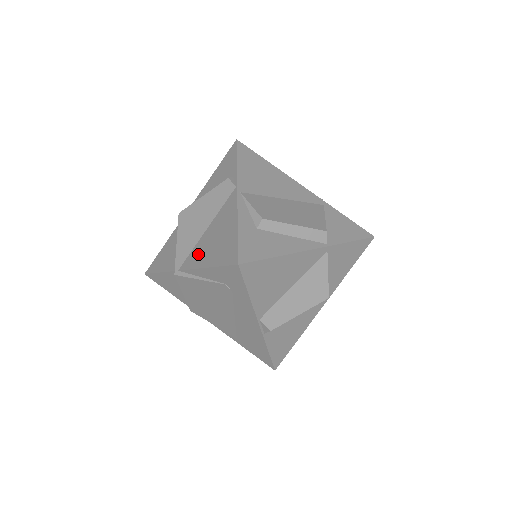
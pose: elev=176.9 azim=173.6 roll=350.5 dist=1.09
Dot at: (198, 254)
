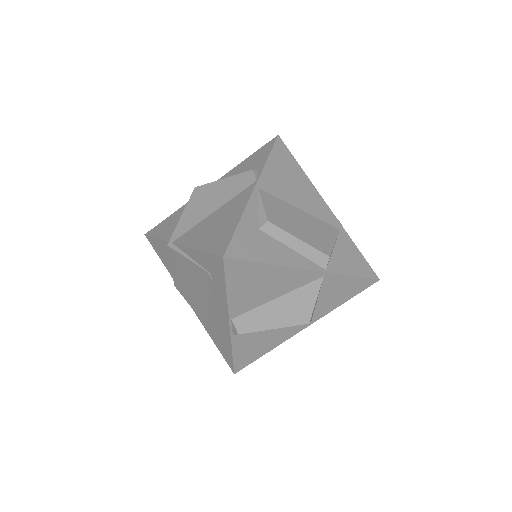
Dot at: (195, 233)
